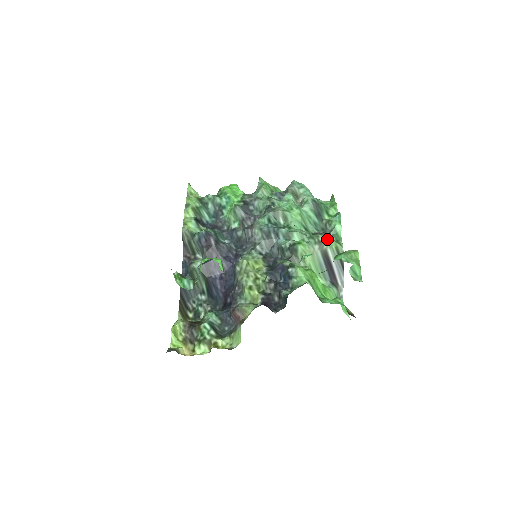
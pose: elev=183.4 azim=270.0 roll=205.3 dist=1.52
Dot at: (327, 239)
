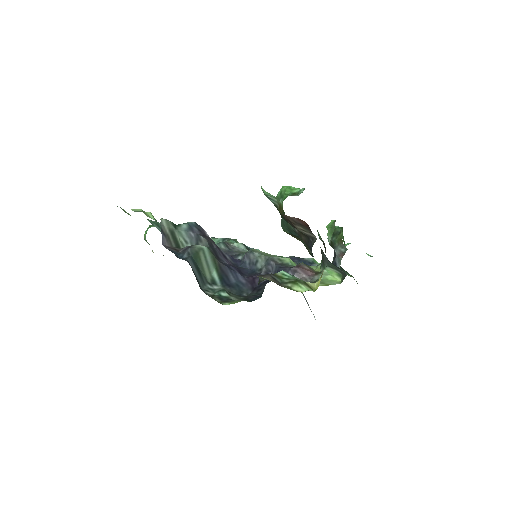
Dot at: occluded
